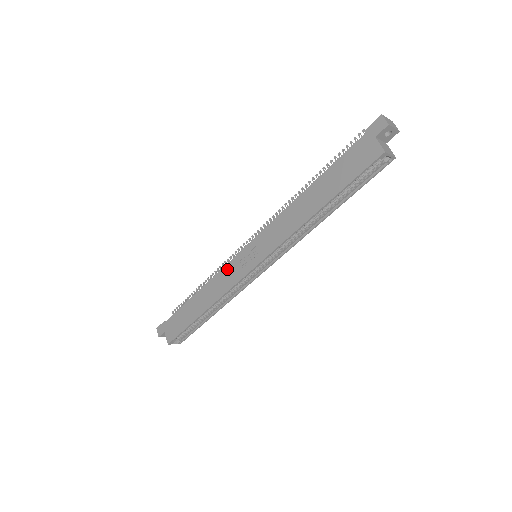
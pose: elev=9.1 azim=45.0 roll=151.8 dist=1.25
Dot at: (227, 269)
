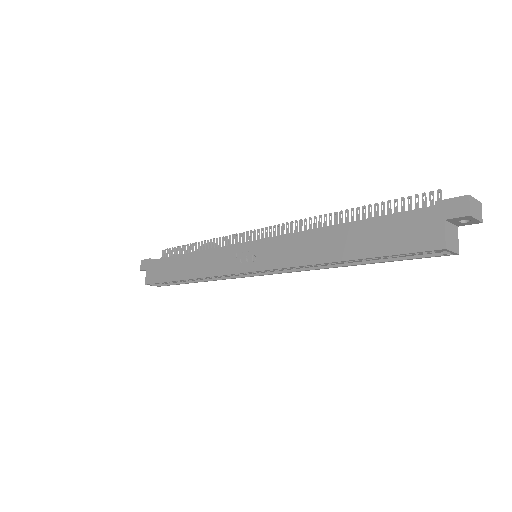
Dot at: (222, 252)
